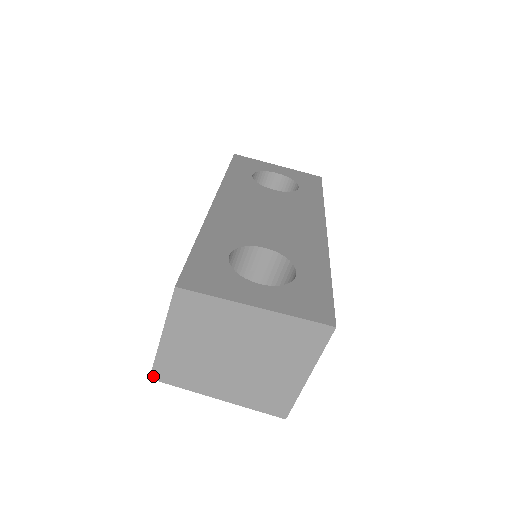
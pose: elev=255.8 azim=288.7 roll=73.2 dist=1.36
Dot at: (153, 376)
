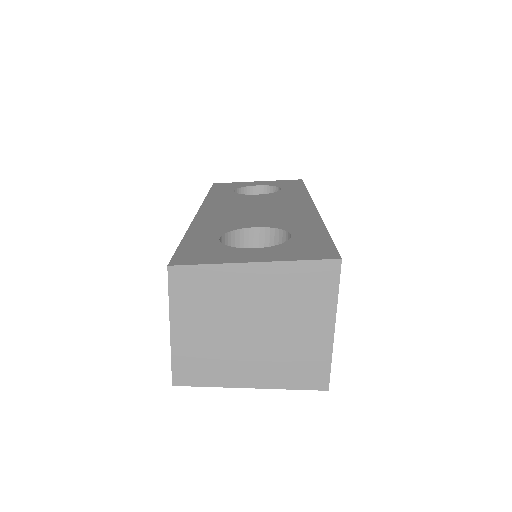
Dot at: (175, 381)
